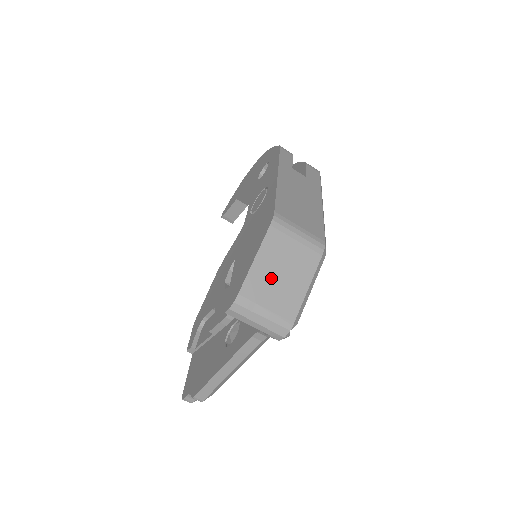
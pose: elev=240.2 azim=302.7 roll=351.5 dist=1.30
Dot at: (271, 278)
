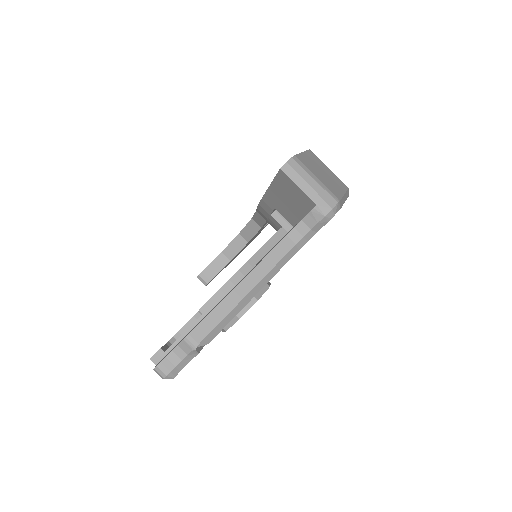
Dot at: (316, 168)
